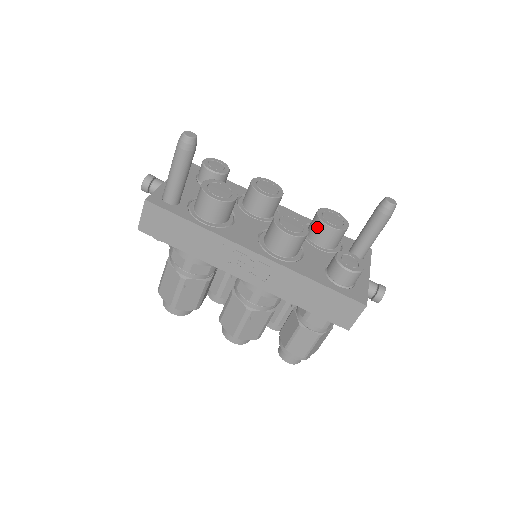
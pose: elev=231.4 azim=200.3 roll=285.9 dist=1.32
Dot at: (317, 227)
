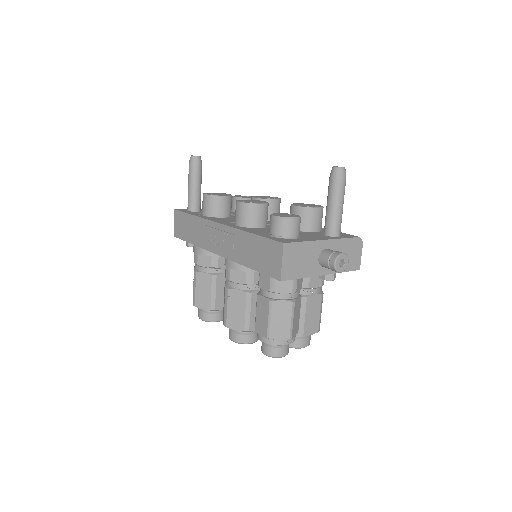
Dot at: (290, 212)
